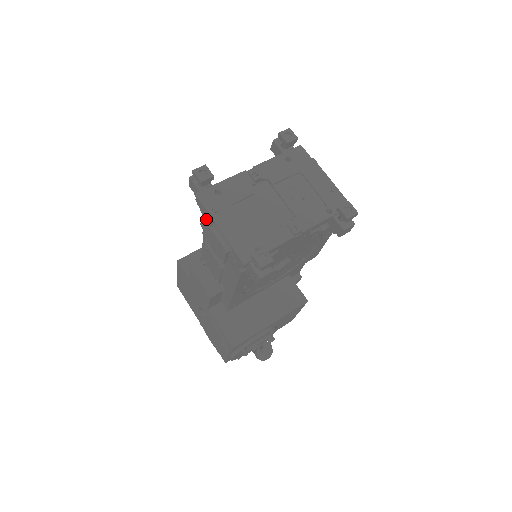
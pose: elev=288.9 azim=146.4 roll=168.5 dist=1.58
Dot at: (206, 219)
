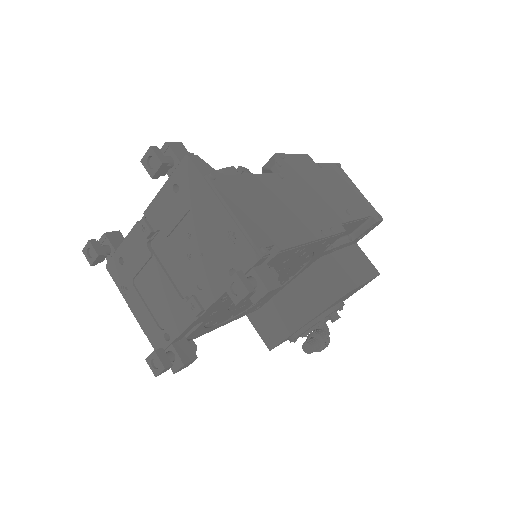
Dot at: occluded
